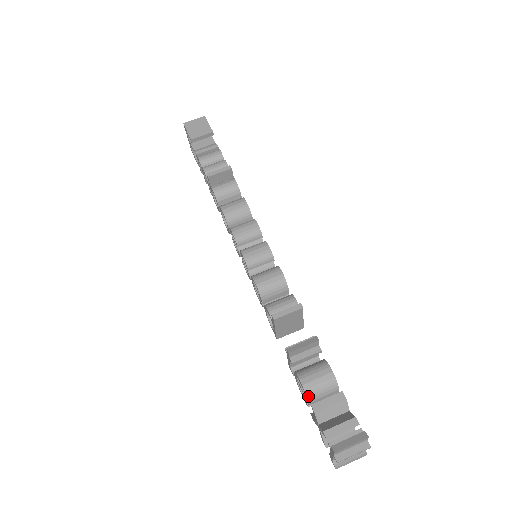
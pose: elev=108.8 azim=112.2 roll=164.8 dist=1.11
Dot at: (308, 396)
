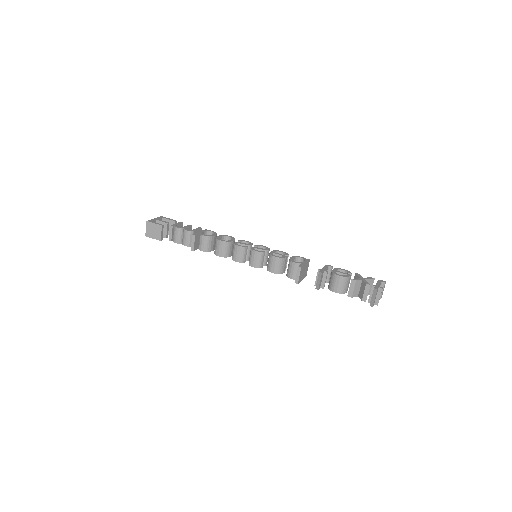
Dot at: (343, 293)
